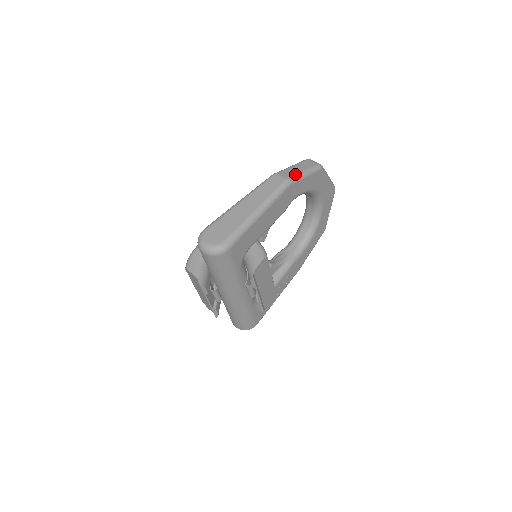
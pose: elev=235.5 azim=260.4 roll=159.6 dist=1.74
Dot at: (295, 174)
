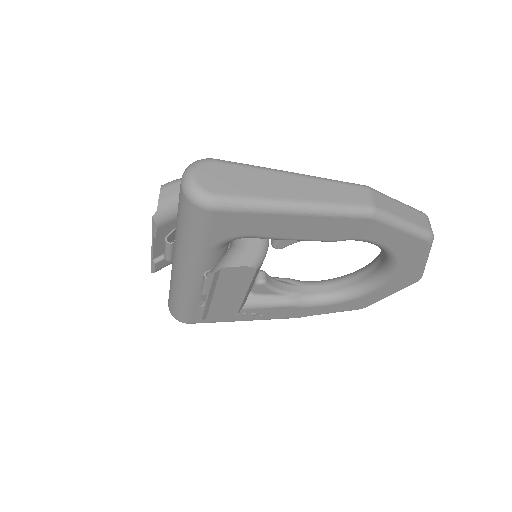
Dot at: (391, 212)
